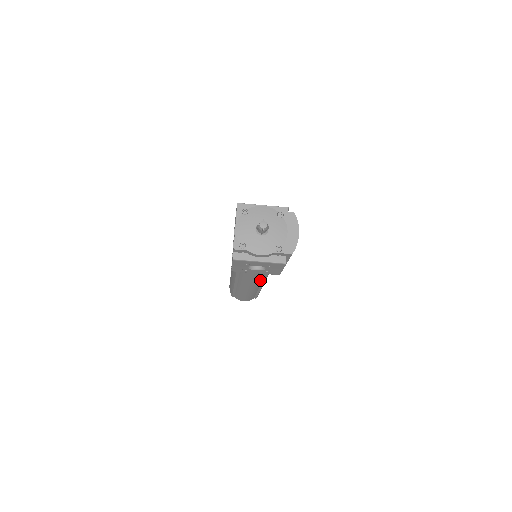
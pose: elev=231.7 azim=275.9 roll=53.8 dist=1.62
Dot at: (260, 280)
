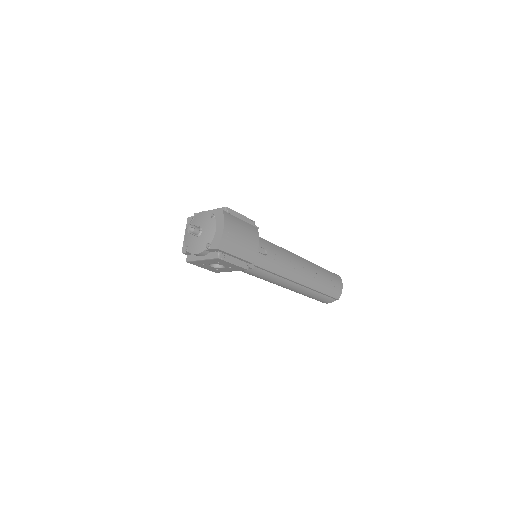
Dot at: (279, 278)
